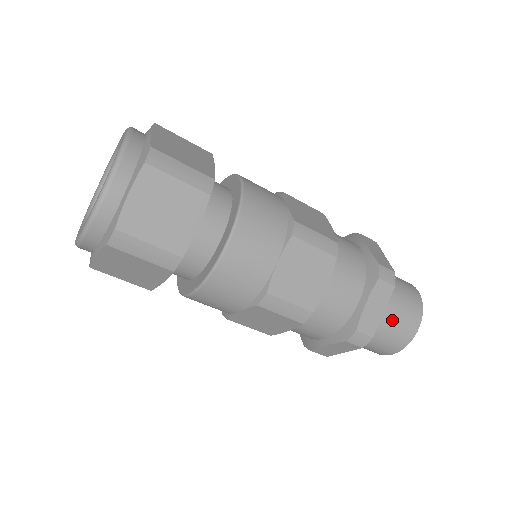
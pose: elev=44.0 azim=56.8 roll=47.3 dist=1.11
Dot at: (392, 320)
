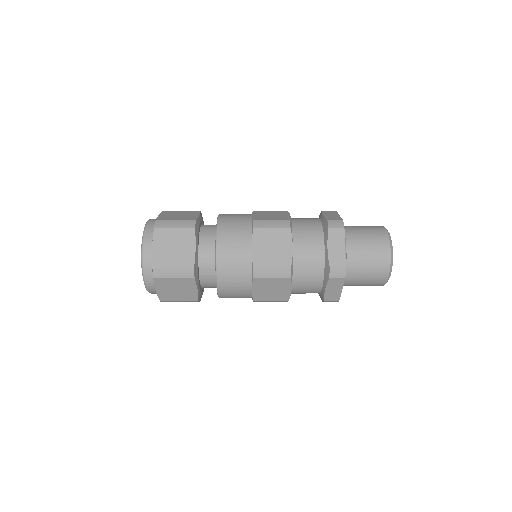
Dot at: occluded
